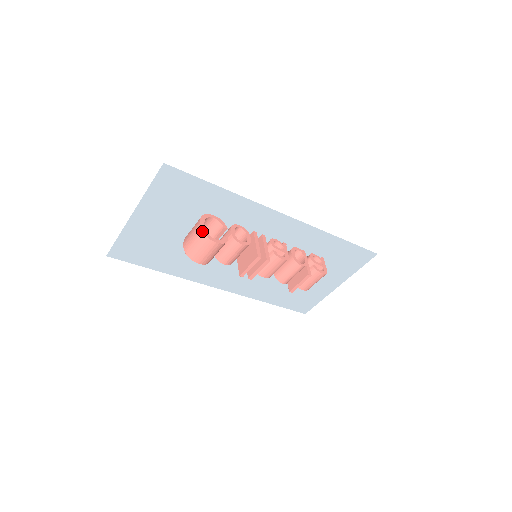
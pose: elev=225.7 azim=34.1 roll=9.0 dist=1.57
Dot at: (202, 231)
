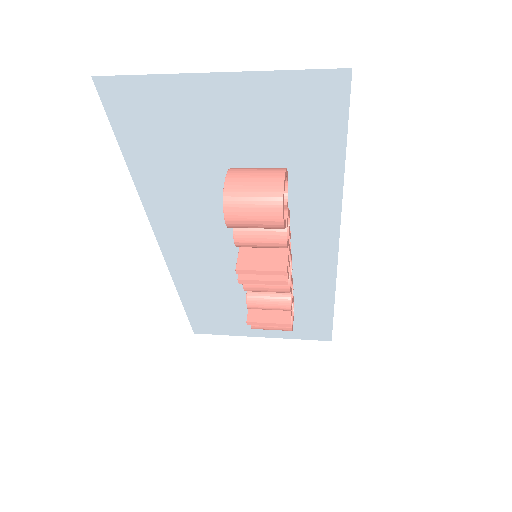
Dot at: (283, 192)
